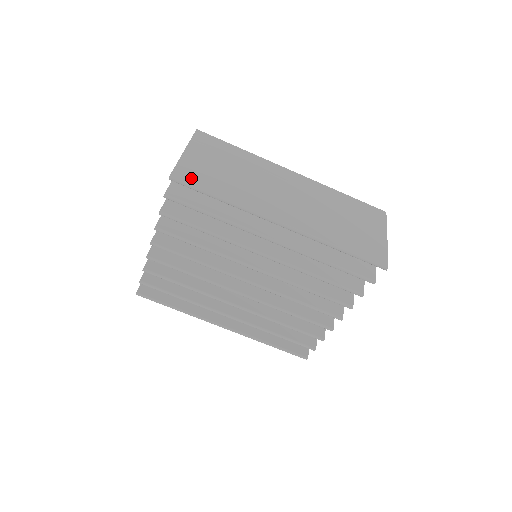
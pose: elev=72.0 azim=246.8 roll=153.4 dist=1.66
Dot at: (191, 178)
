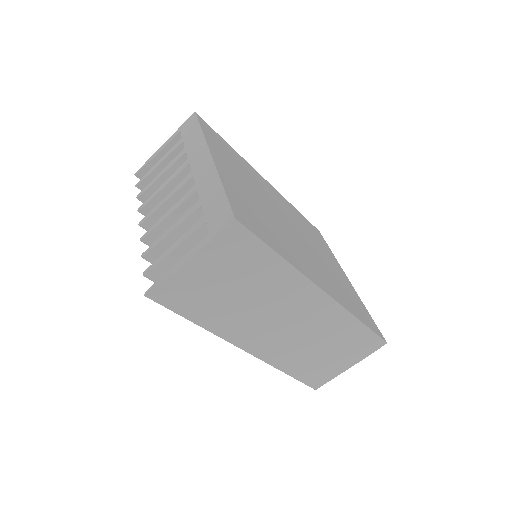
Dot at: (172, 300)
